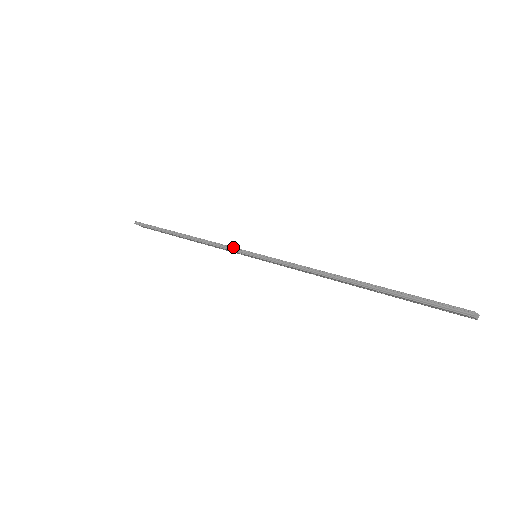
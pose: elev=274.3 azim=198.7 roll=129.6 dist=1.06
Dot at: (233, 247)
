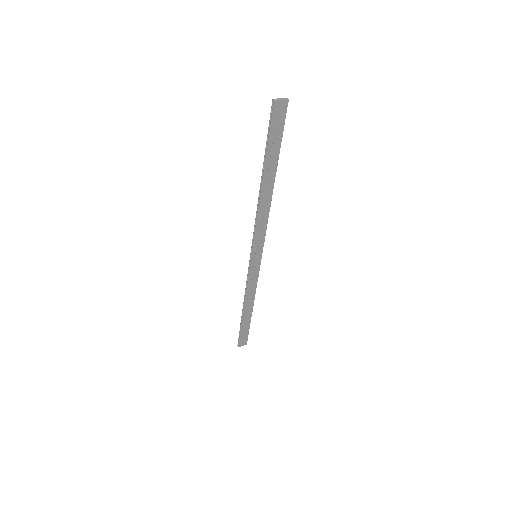
Dot at: (248, 270)
